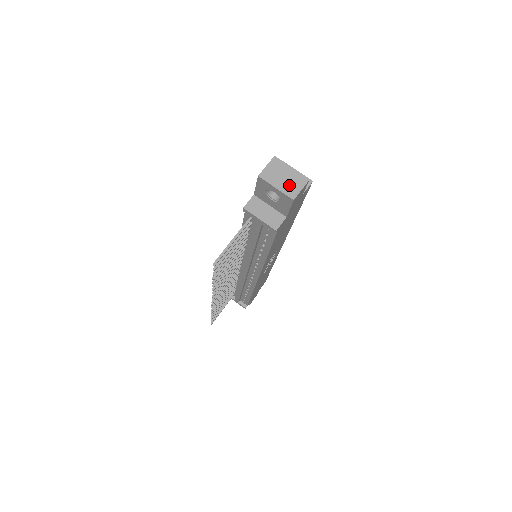
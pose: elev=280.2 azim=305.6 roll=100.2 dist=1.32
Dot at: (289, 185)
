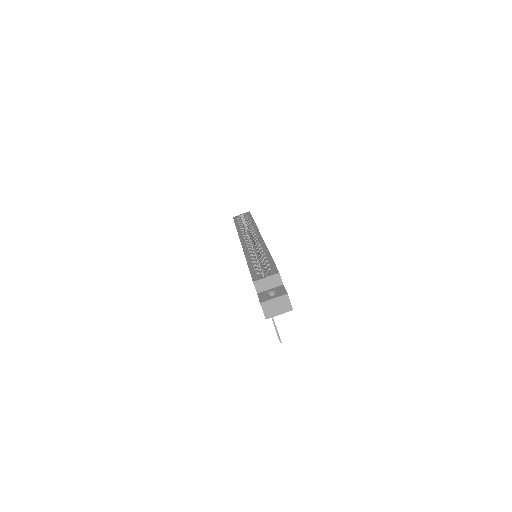
Dot at: (283, 307)
